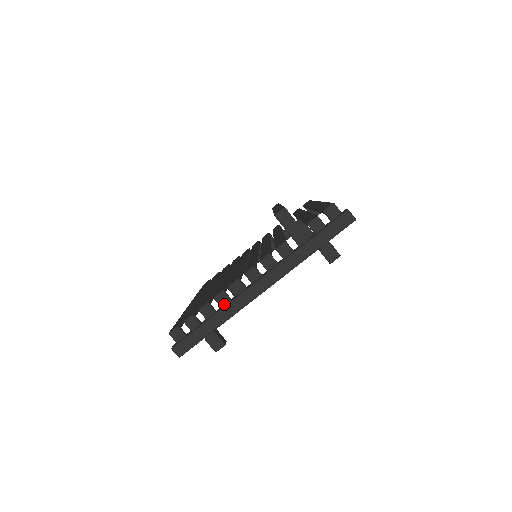
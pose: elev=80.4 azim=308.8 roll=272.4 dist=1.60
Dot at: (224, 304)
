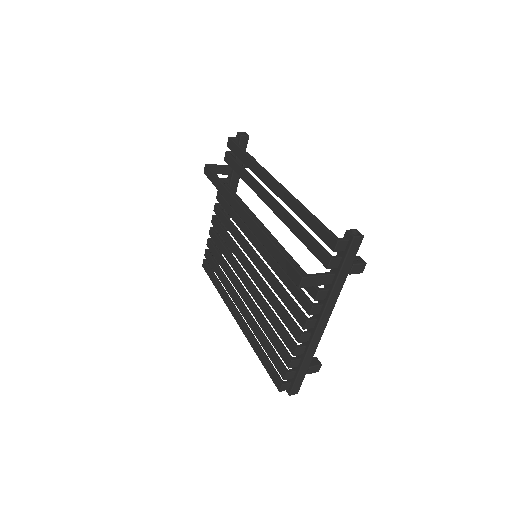
Dot at: (303, 352)
